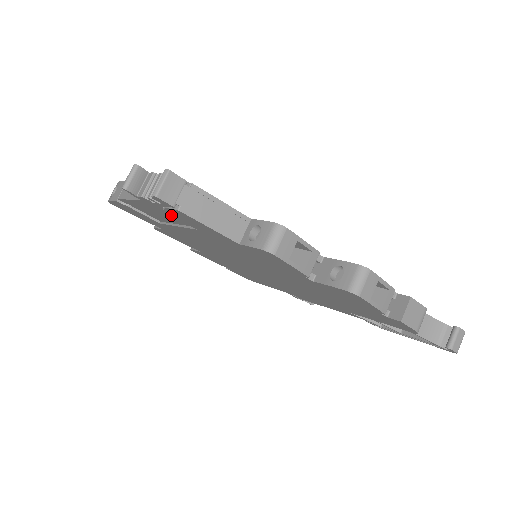
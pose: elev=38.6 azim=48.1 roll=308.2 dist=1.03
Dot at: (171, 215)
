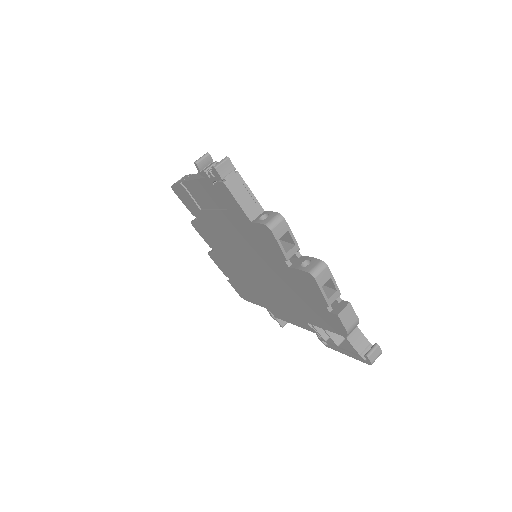
Dot at: (216, 192)
